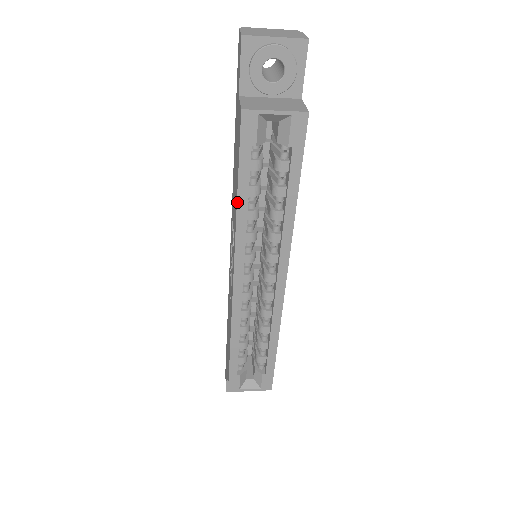
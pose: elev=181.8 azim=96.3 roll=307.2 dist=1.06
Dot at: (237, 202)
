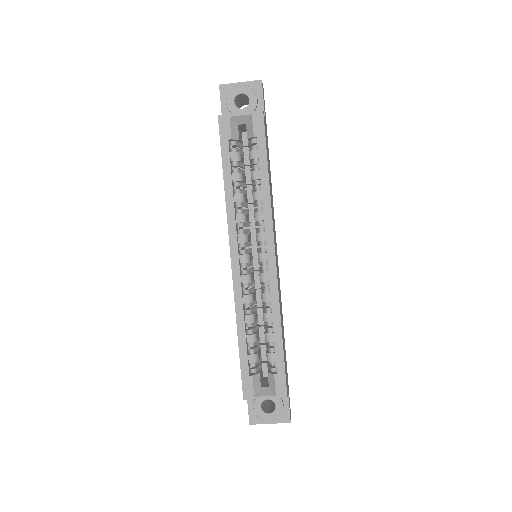
Dot at: (224, 185)
